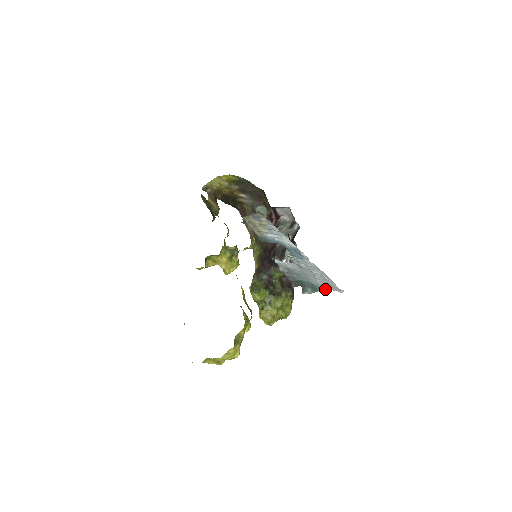
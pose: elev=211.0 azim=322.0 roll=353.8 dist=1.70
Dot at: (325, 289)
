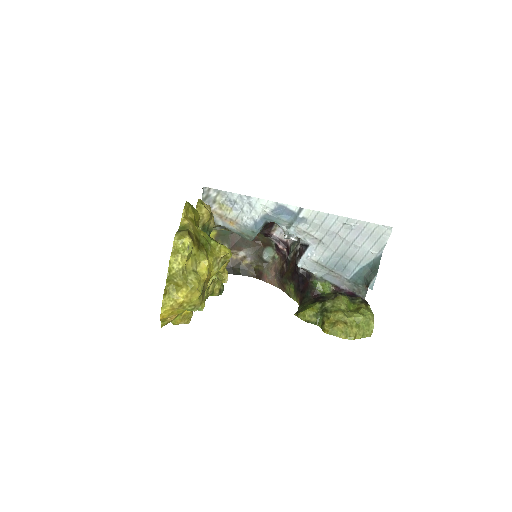
Dot at: (381, 254)
